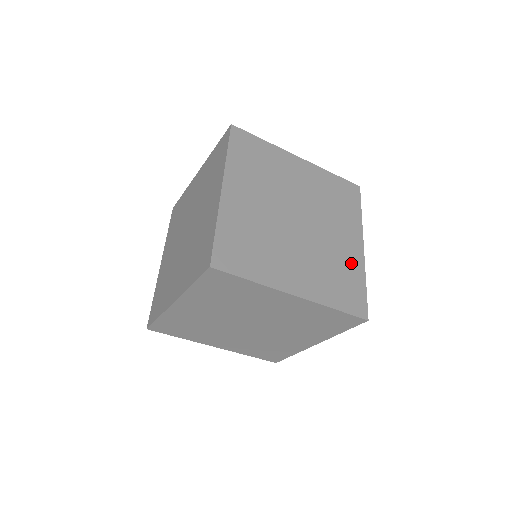
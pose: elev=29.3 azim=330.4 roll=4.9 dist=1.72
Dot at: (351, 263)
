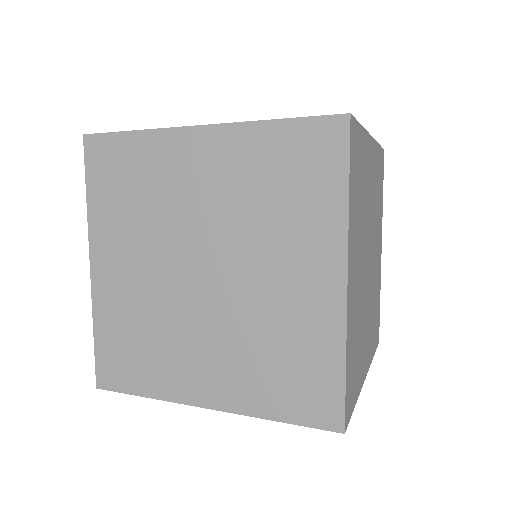
Dot at: occluded
